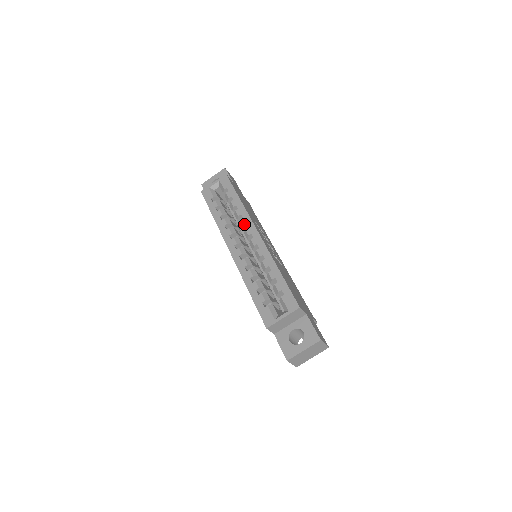
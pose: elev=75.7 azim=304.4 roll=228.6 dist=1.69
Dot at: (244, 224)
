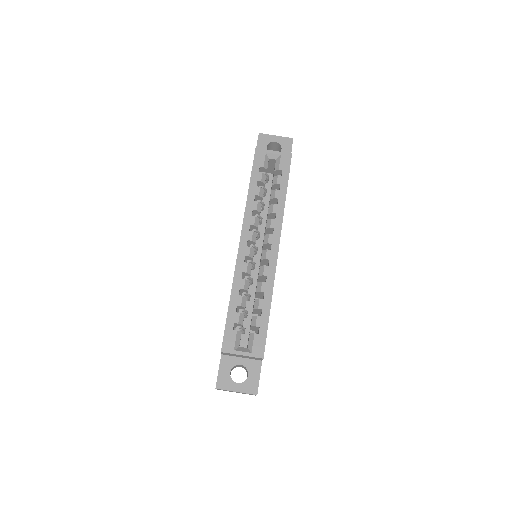
Dot at: (272, 227)
